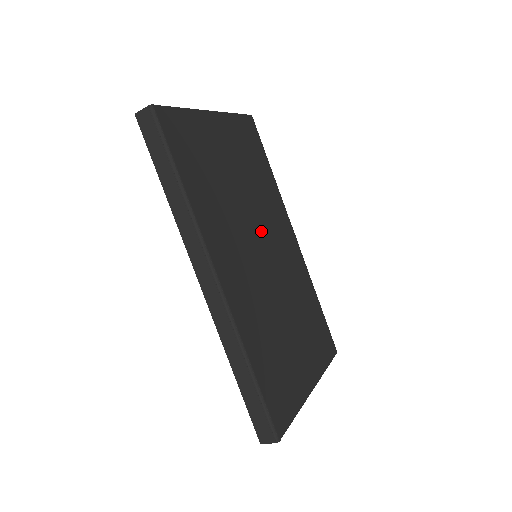
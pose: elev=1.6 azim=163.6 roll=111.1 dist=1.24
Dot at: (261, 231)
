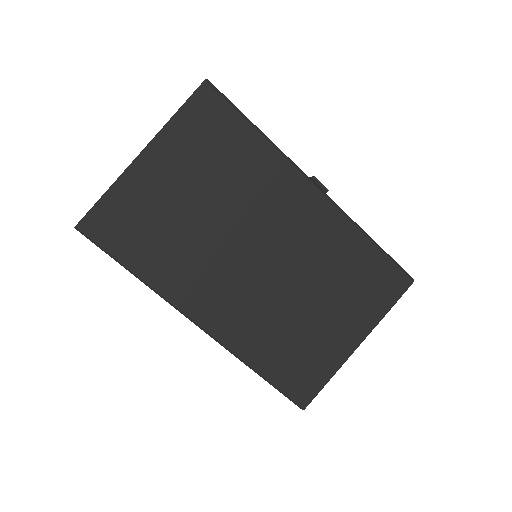
Dot at: (250, 234)
